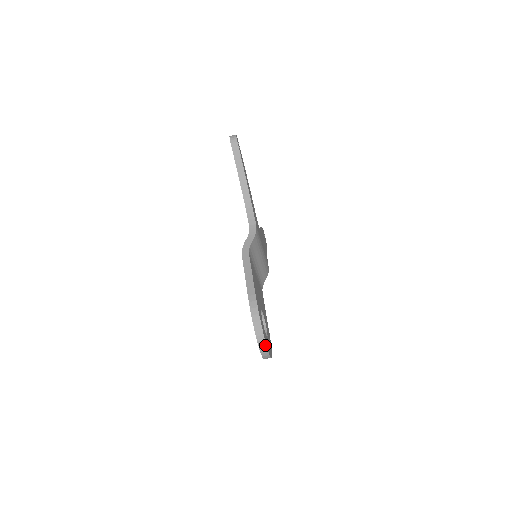
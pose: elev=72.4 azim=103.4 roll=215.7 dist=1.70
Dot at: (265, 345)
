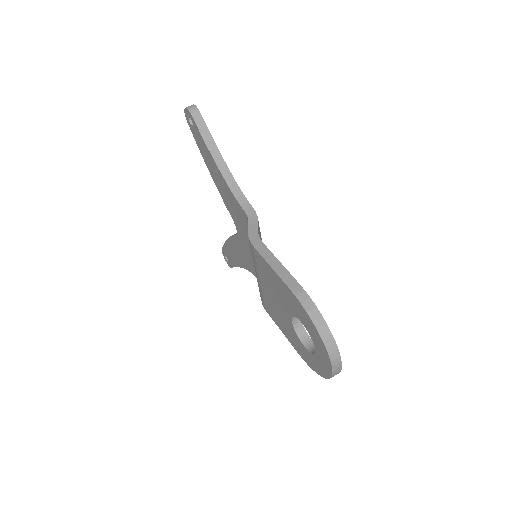
Dot at: (337, 350)
